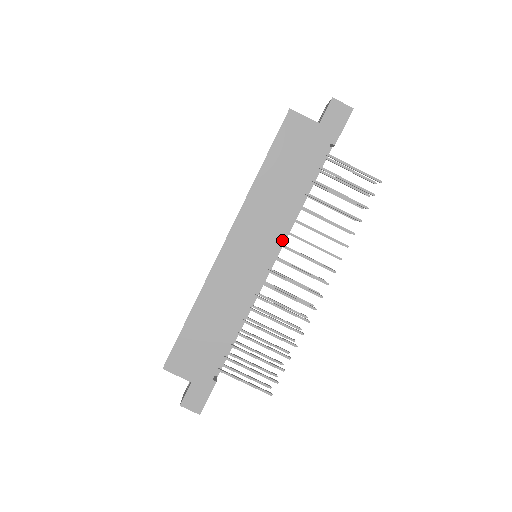
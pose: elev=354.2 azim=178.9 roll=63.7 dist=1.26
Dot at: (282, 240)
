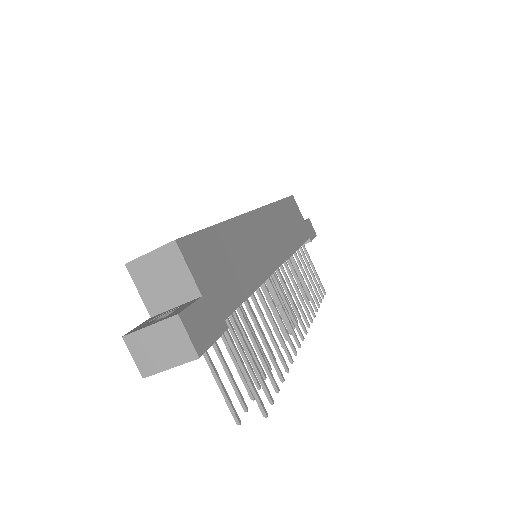
Dot at: occluded
